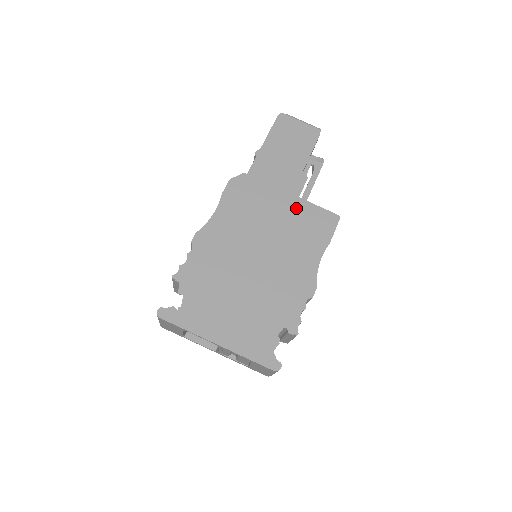
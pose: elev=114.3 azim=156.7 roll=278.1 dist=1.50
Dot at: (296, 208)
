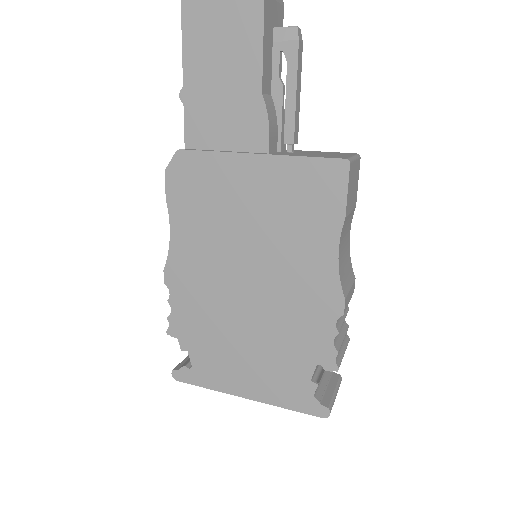
Dot at: (272, 177)
